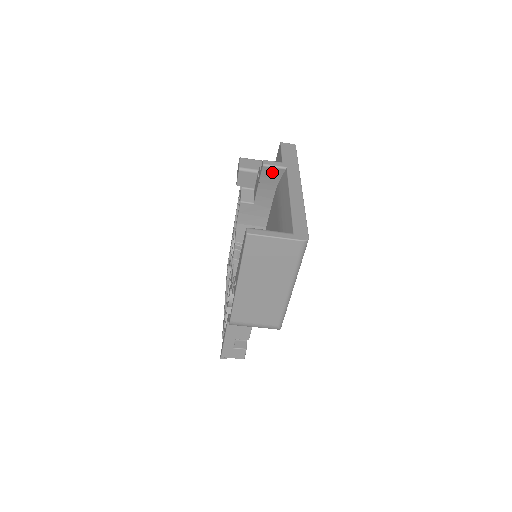
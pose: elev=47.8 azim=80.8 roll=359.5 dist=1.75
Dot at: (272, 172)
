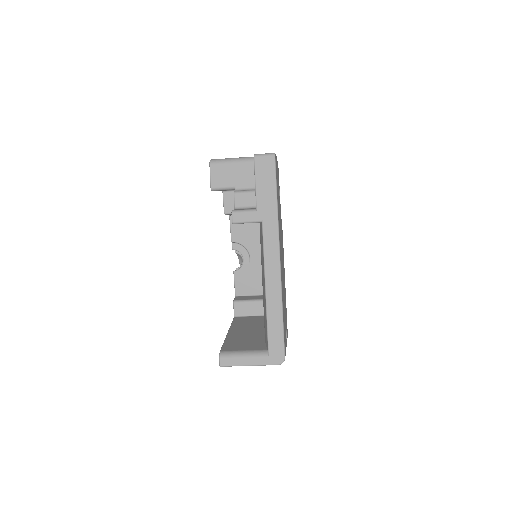
Dot at: occluded
